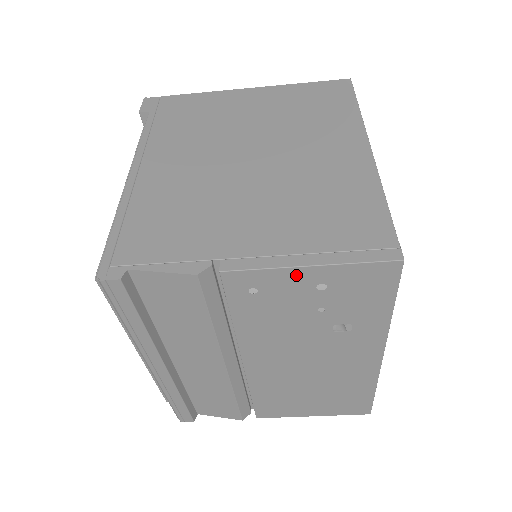
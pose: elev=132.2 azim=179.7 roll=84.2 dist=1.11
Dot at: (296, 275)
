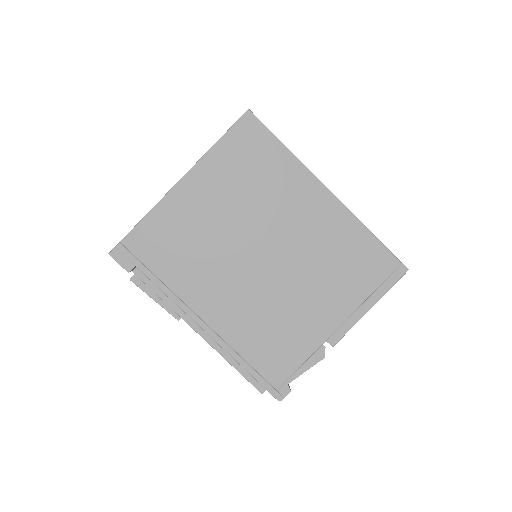
Dot at: occluded
